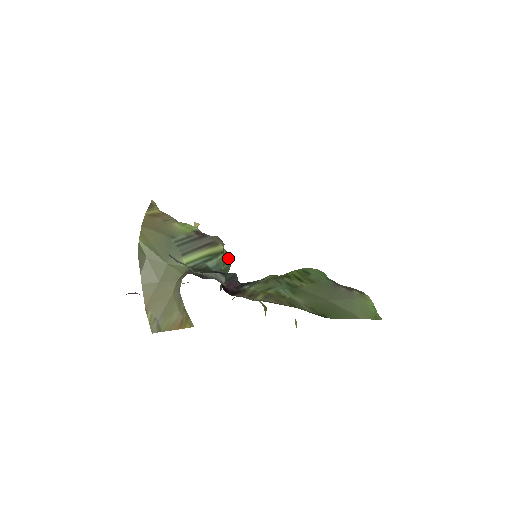
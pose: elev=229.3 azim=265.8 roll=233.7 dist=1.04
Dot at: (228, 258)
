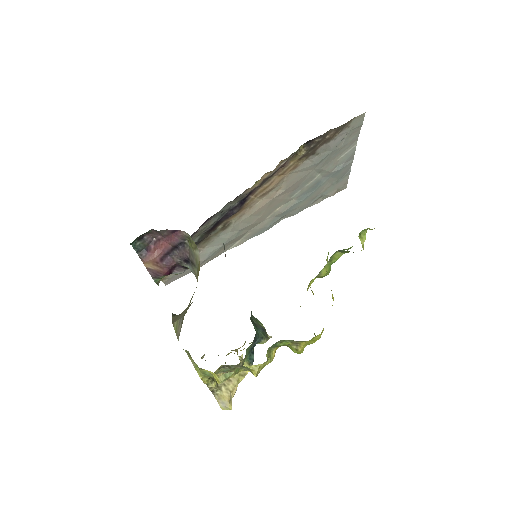
Dot at: occluded
